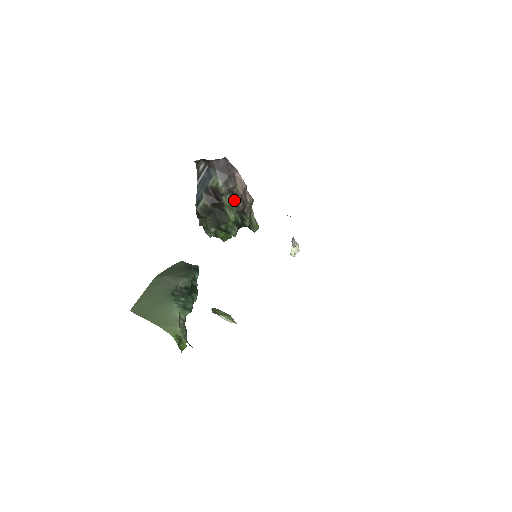
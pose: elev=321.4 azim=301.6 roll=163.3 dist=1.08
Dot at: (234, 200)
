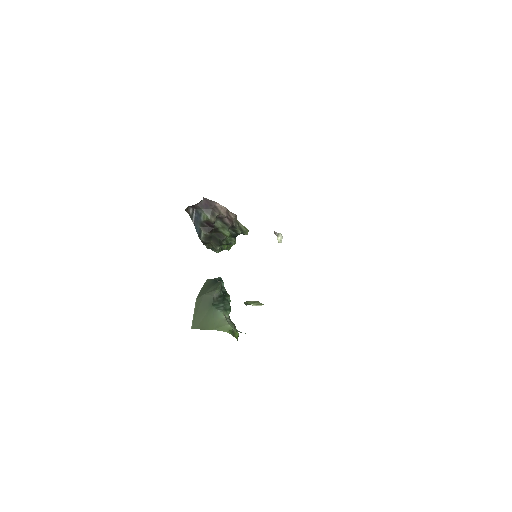
Dot at: (223, 222)
